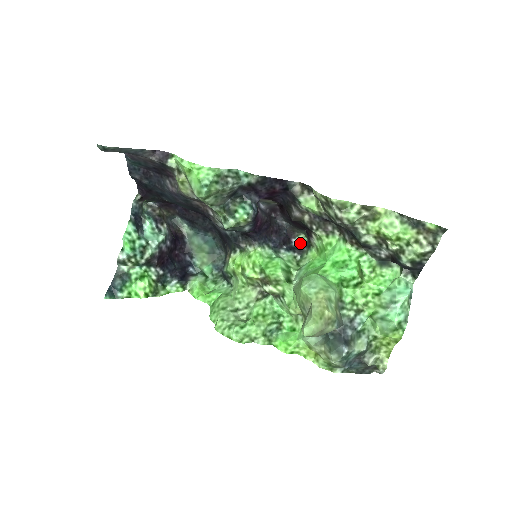
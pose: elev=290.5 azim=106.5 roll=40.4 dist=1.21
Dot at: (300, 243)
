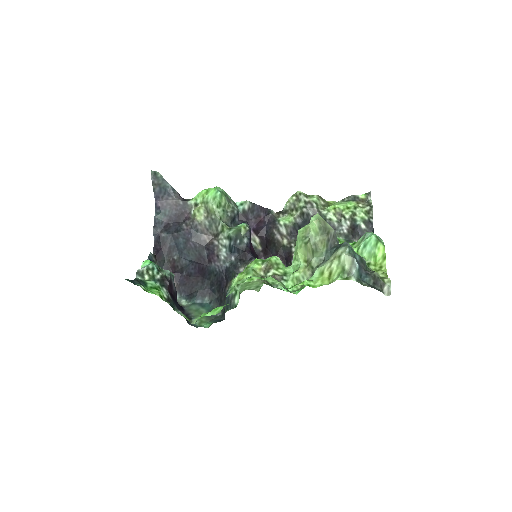
Dot at: occluded
